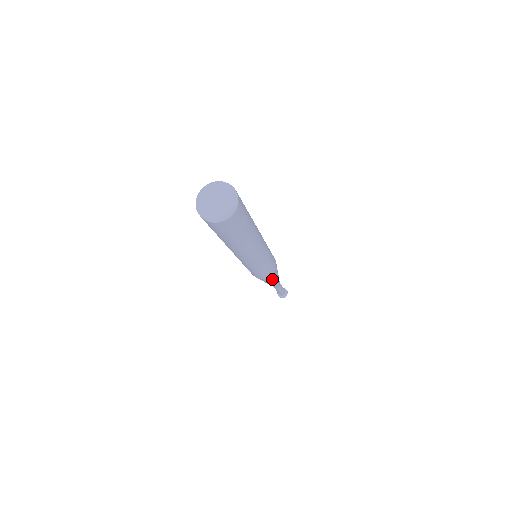
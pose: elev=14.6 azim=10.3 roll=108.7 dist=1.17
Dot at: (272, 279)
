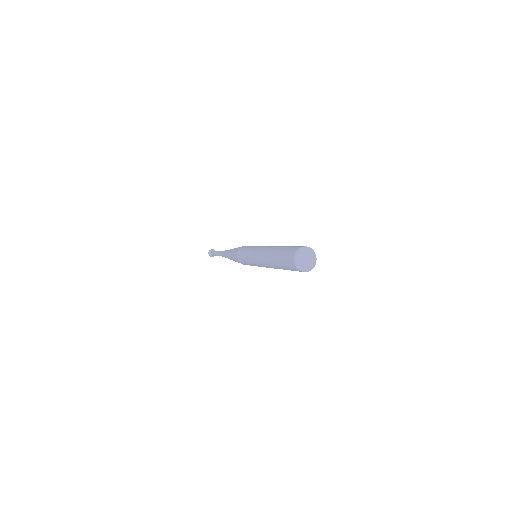
Dot at: occluded
